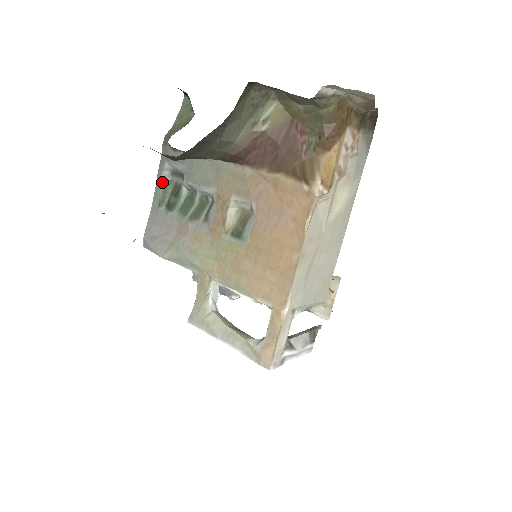
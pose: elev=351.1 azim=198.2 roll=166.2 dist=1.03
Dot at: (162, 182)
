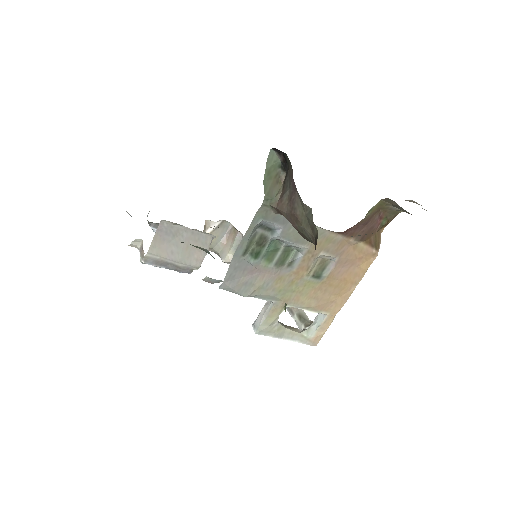
Dot at: (251, 235)
